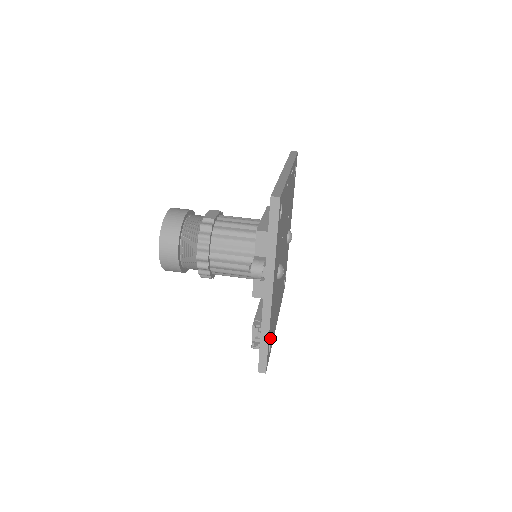
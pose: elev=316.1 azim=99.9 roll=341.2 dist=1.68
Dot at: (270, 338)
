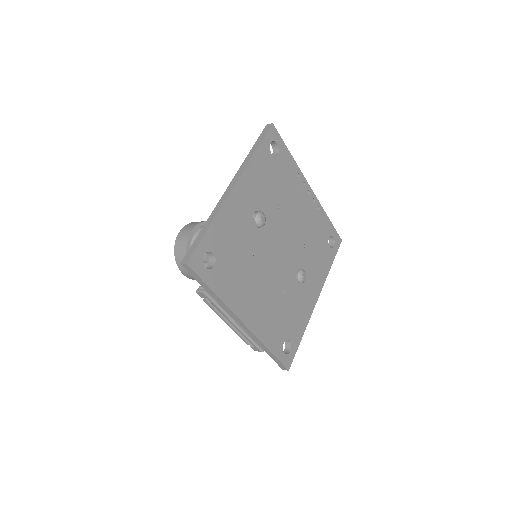
Dot at: (215, 251)
